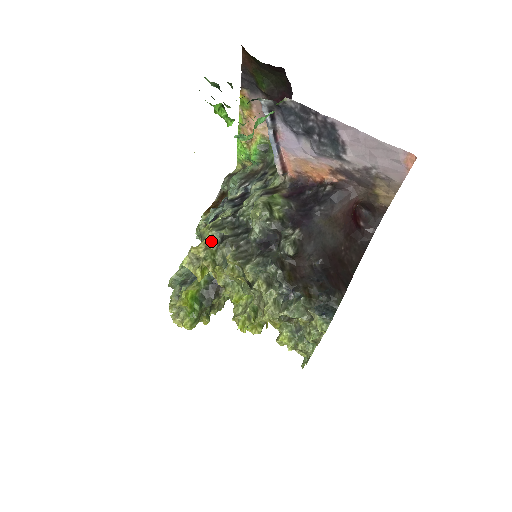
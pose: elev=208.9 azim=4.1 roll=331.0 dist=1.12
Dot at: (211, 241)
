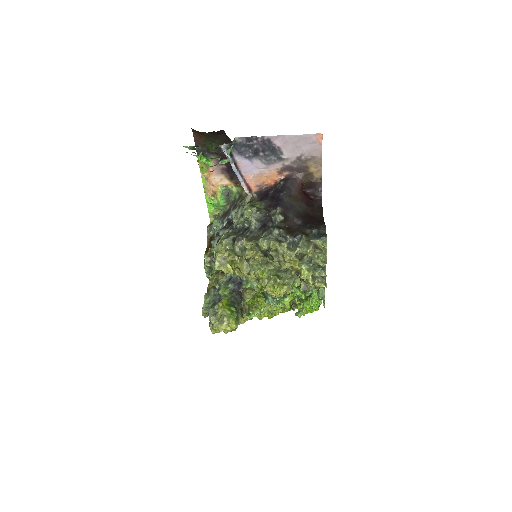
Dot at: (227, 245)
